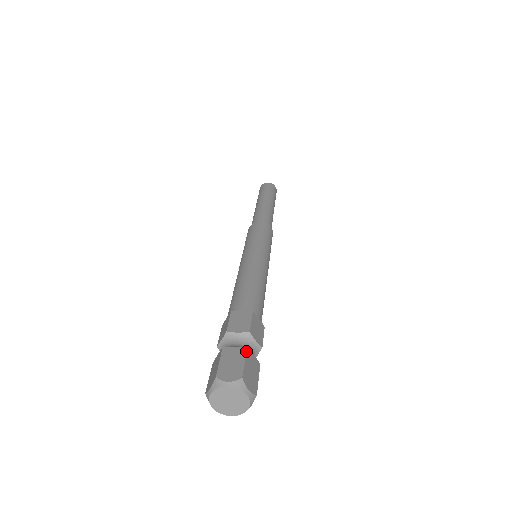
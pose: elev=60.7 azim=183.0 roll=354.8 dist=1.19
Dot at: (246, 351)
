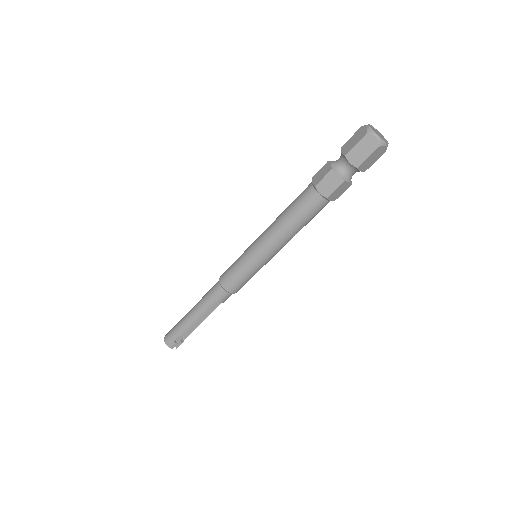
Dot at: occluded
